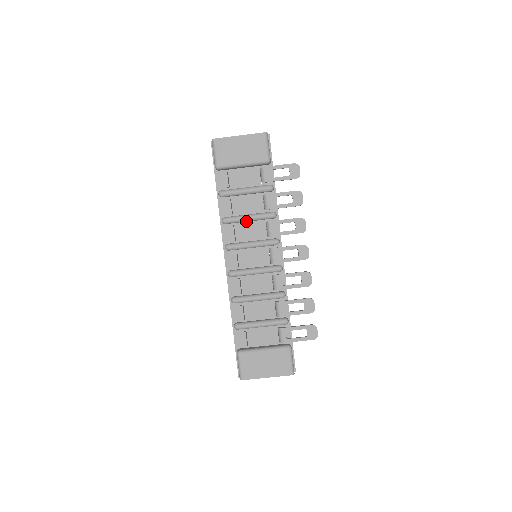
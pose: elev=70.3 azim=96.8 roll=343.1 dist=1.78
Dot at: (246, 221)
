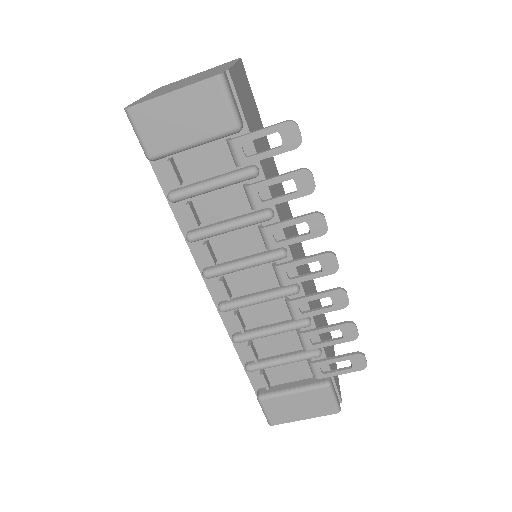
Dot at: (225, 232)
